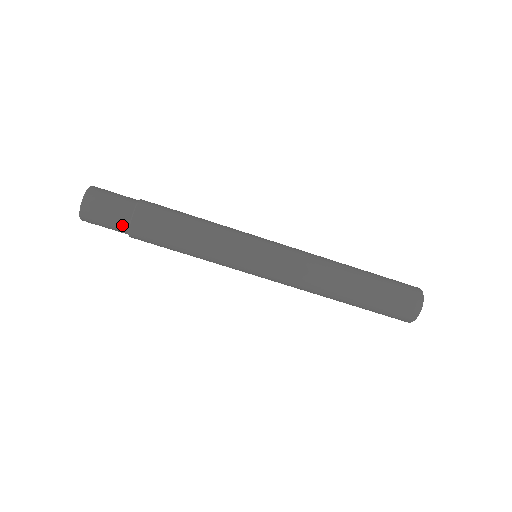
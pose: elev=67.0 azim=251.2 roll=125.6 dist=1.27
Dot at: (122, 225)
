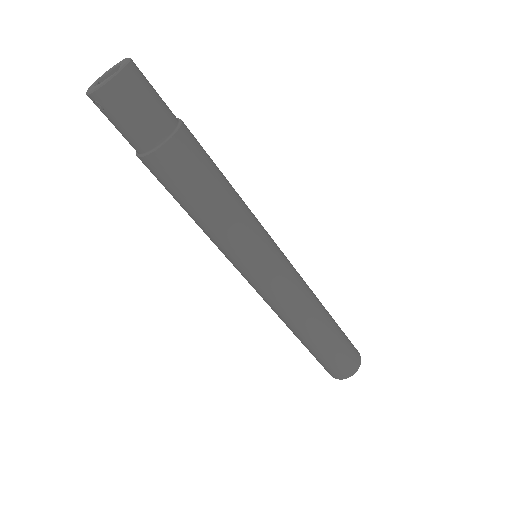
Dot at: (146, 141)
